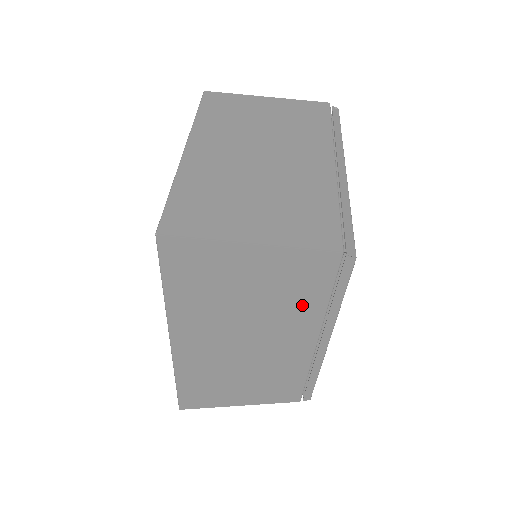
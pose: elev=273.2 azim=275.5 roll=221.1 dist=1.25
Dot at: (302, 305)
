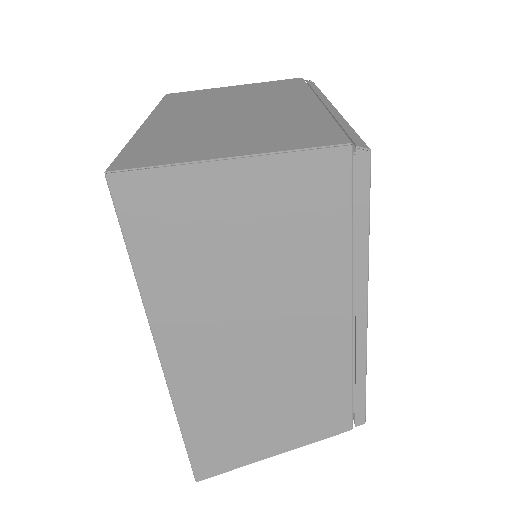
Dot at: (318, 251)
